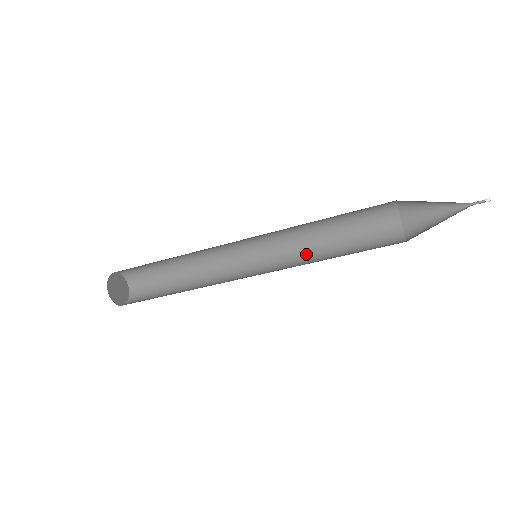
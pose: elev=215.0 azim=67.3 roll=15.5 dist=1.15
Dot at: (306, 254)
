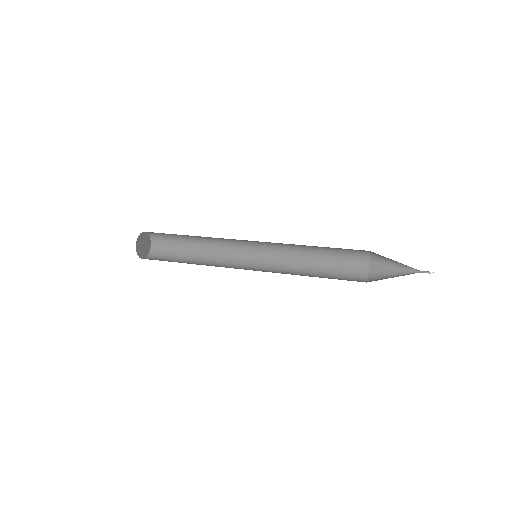
Dot at: (293, 246)
